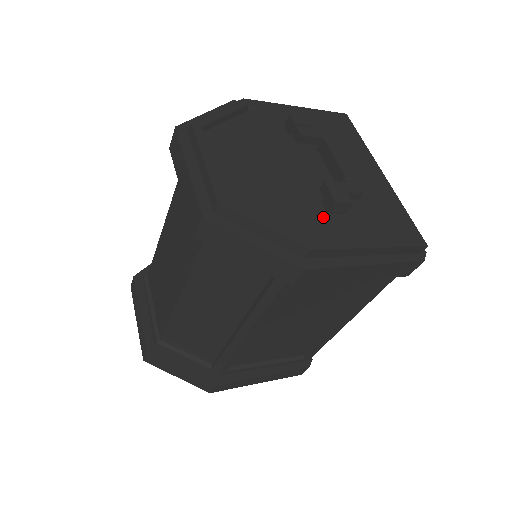
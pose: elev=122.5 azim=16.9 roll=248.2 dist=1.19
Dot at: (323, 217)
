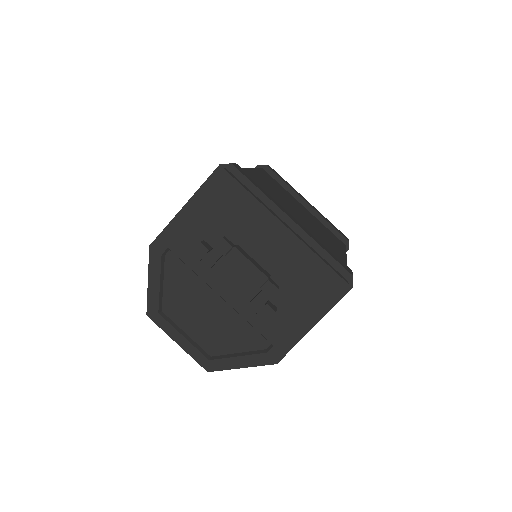
Dot at: (265, 325)
